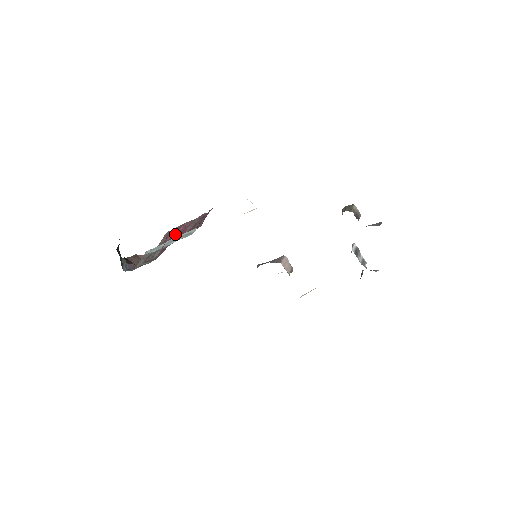
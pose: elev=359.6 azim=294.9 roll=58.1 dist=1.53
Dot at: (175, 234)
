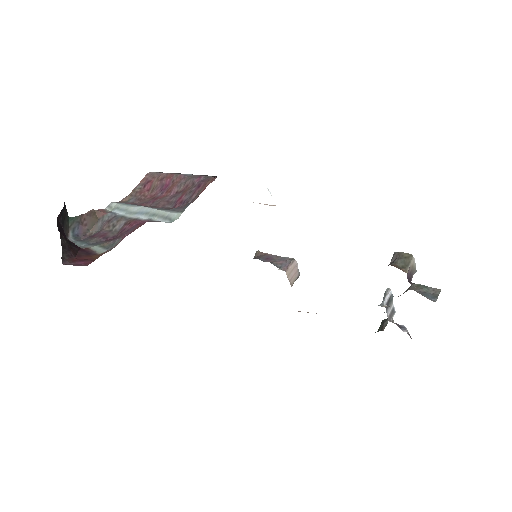
Dot at: (157, 186)
